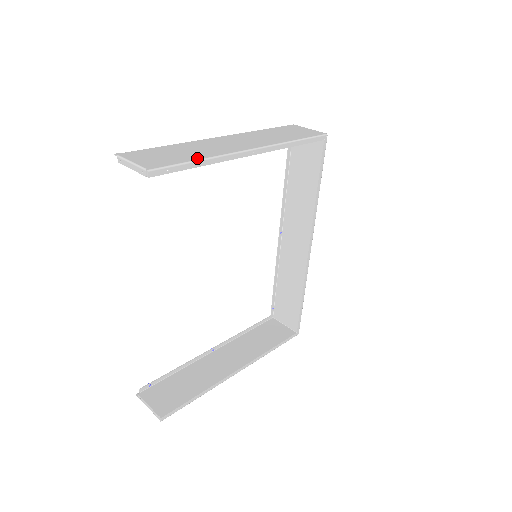
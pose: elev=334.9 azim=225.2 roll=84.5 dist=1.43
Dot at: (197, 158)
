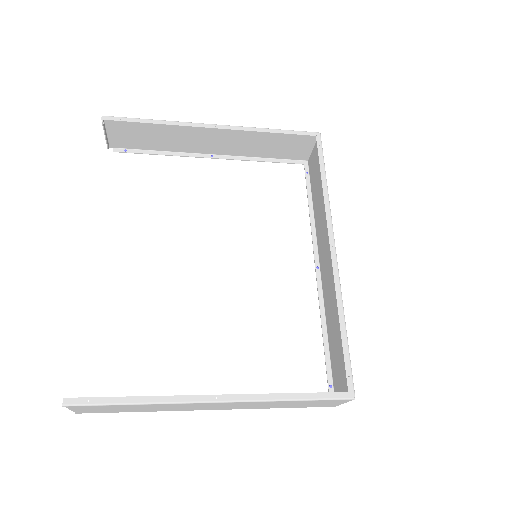
Dot at: (154, 122)
